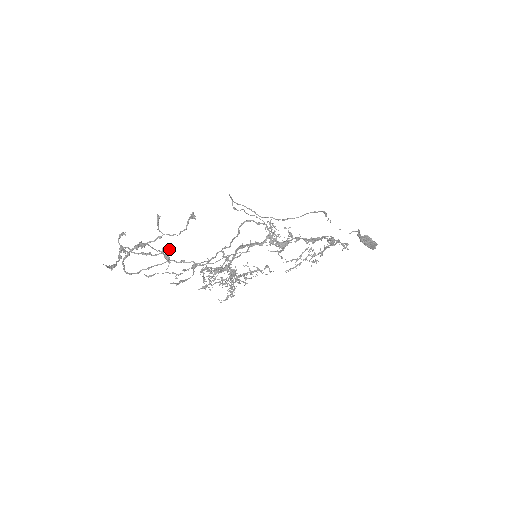
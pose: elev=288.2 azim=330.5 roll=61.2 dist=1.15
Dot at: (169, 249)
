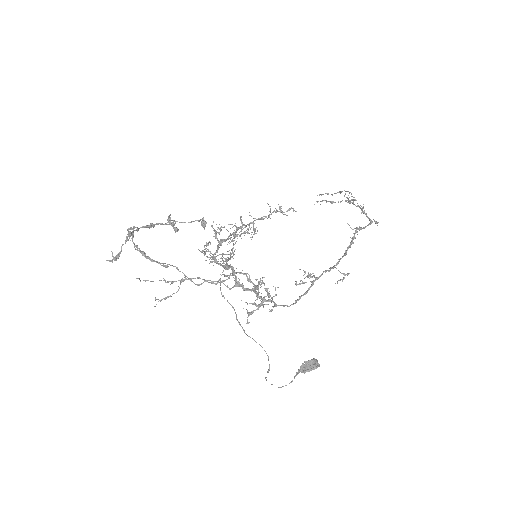
Dot at: (164, 266)
